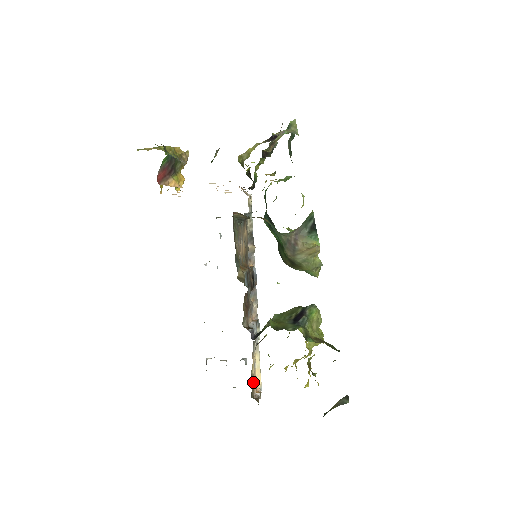
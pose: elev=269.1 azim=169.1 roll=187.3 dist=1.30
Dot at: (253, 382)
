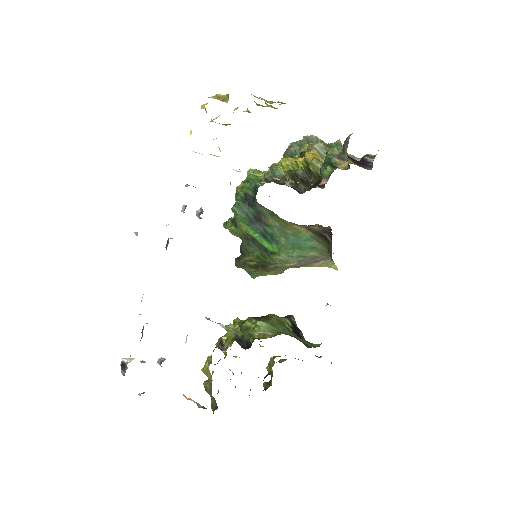
Dot at: occluded
